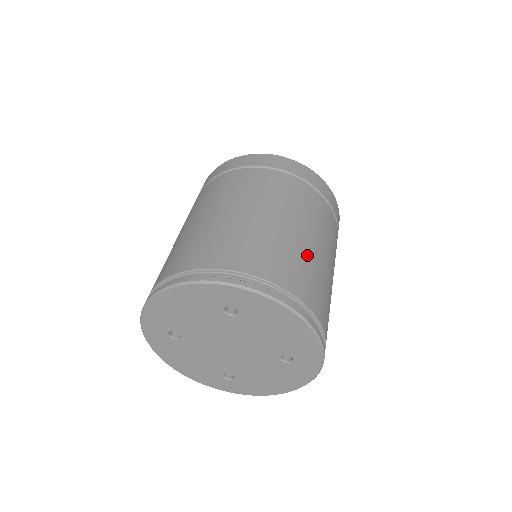
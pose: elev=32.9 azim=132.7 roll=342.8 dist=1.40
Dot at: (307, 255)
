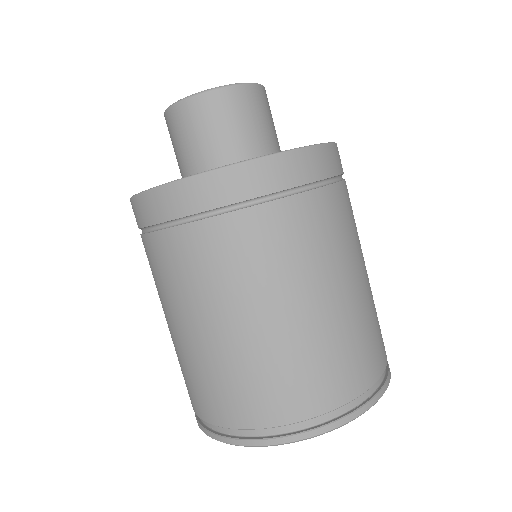
Dot at: (261, 354)
